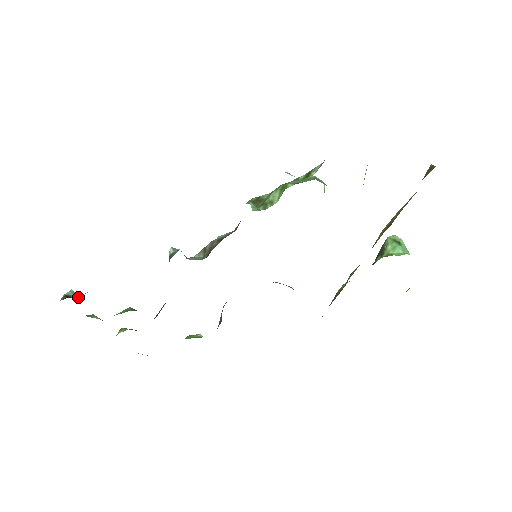
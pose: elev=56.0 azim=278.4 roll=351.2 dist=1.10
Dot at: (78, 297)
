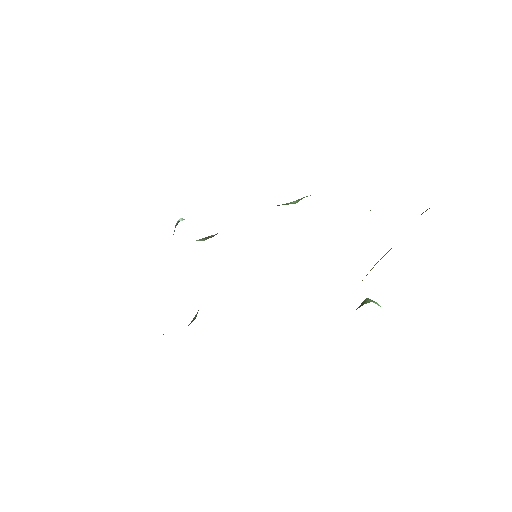
Dot at: occluded
